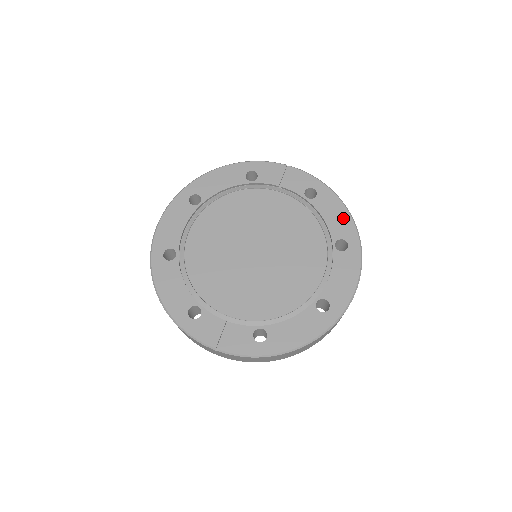
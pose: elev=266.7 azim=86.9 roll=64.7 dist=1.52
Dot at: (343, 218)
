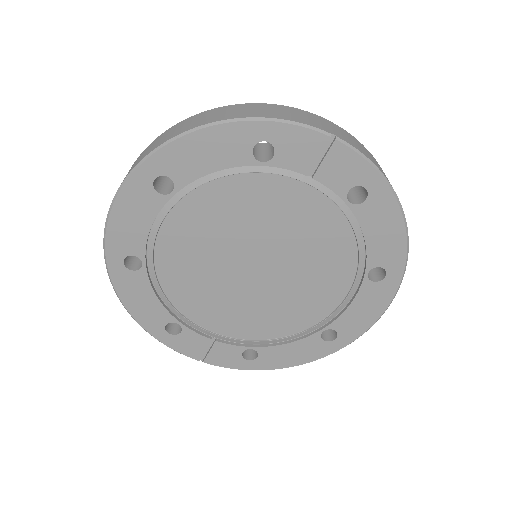
Dot at: (394, 239)
